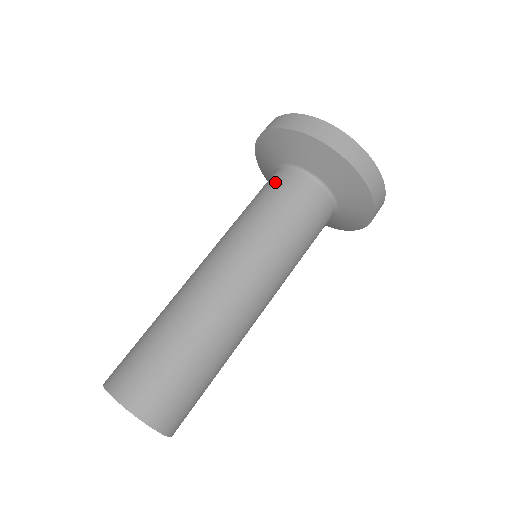
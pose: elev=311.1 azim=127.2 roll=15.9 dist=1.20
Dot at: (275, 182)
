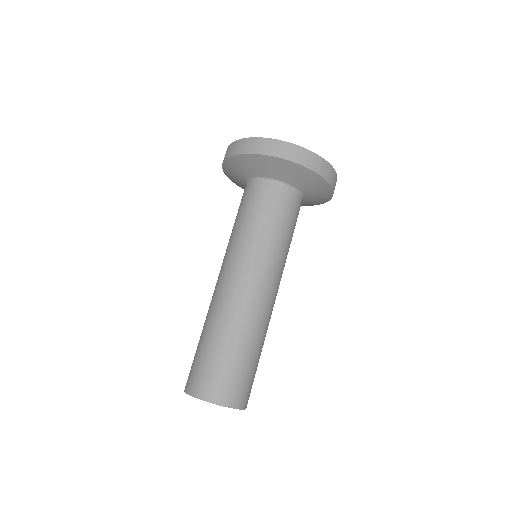
Dot at: (248, 196)
